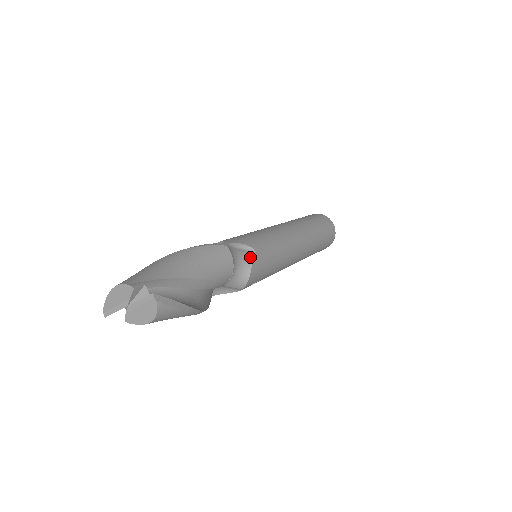
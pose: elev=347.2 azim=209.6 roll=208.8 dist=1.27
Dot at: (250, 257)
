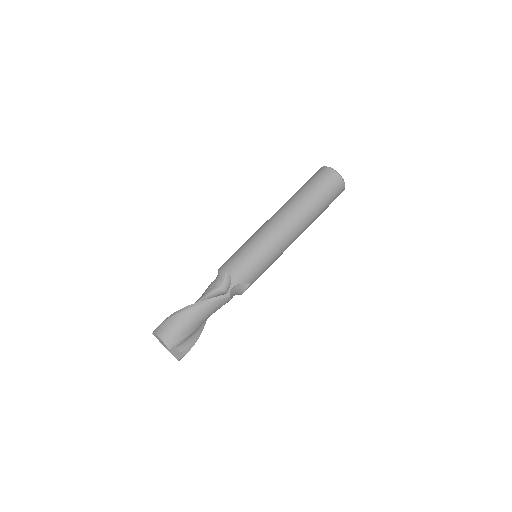
Dot at: (245, 289)
